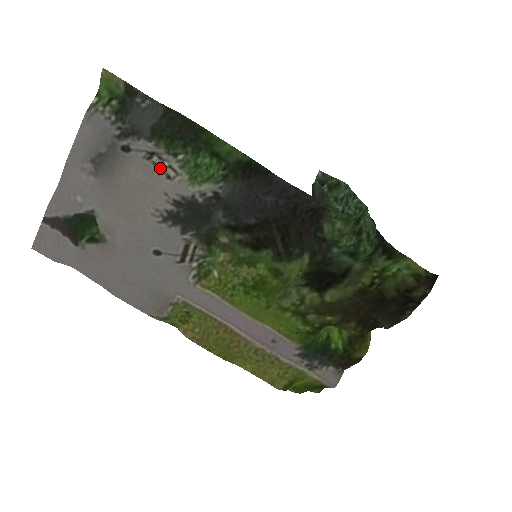
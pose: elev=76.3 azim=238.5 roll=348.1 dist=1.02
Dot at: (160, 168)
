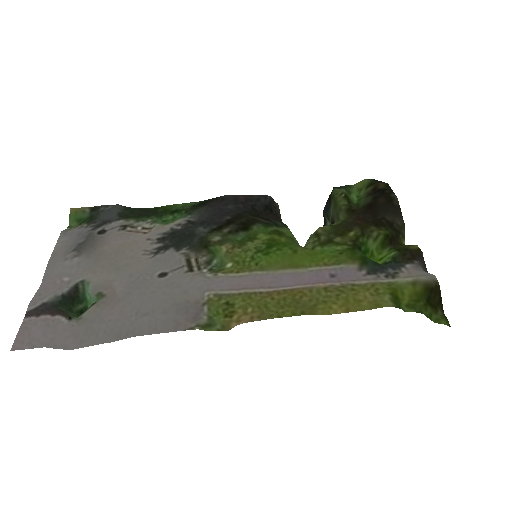
Dot at: (135, 232)
